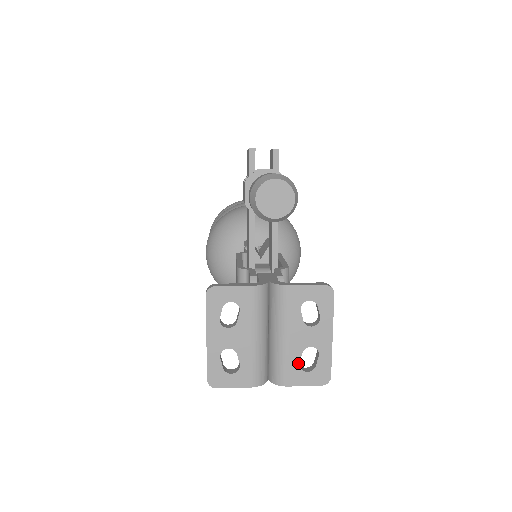
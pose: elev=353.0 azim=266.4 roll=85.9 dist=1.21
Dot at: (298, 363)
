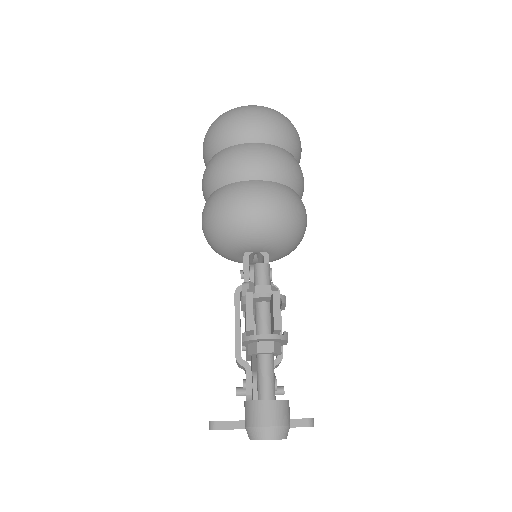
Dot at: occluded
